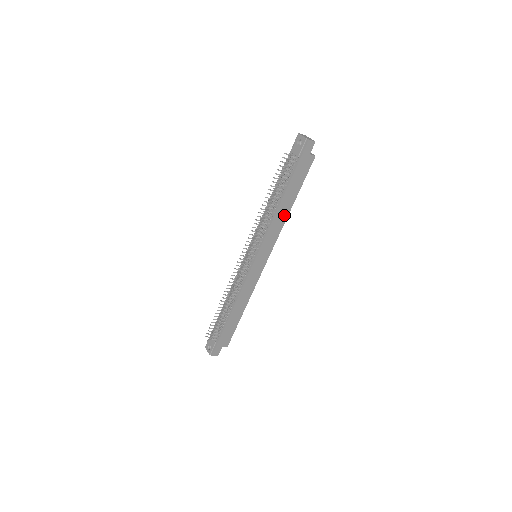
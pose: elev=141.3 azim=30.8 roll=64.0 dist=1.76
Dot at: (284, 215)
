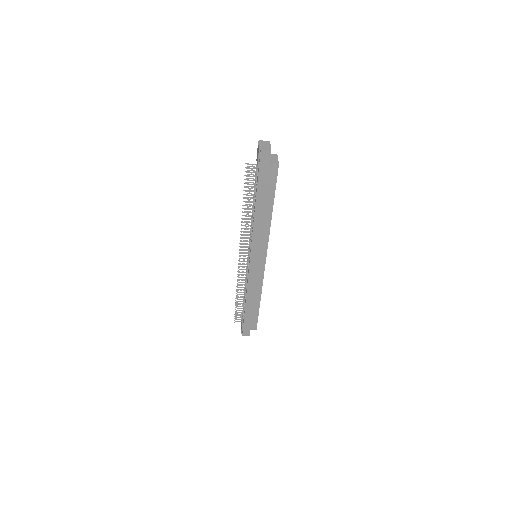
Dot at: (266, 222)
